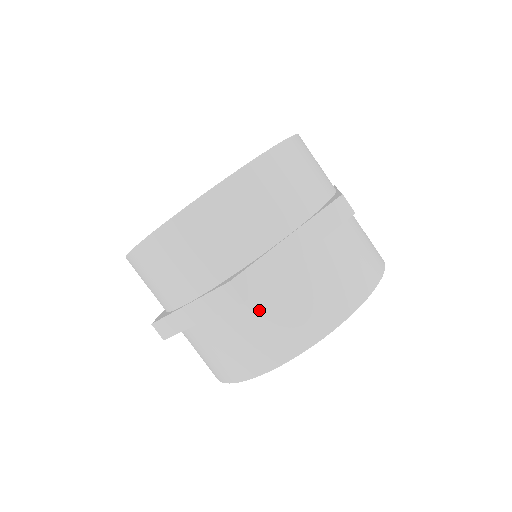
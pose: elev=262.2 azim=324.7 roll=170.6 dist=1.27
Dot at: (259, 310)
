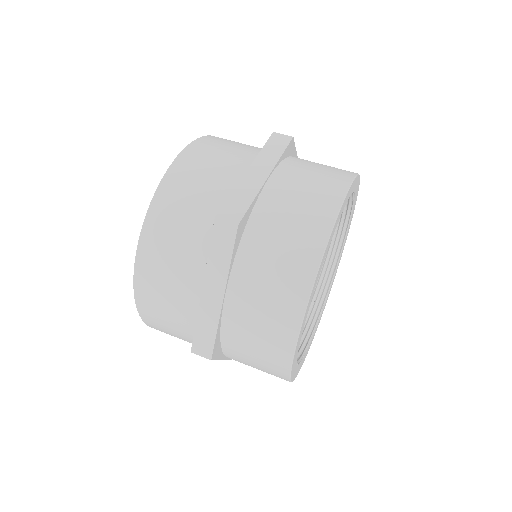
Dot at: (305, 161)
